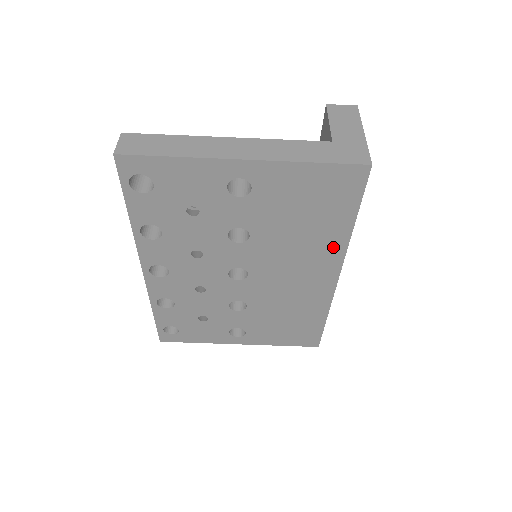
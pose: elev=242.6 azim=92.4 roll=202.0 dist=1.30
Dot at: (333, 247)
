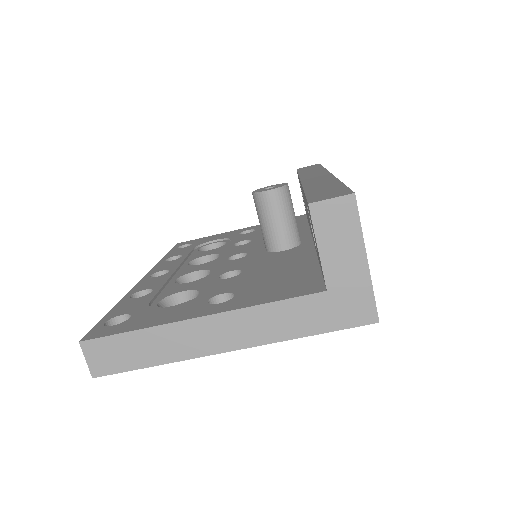
Dot at: occluded
